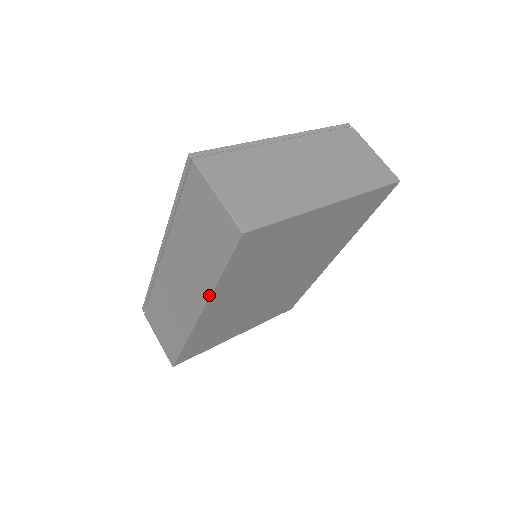
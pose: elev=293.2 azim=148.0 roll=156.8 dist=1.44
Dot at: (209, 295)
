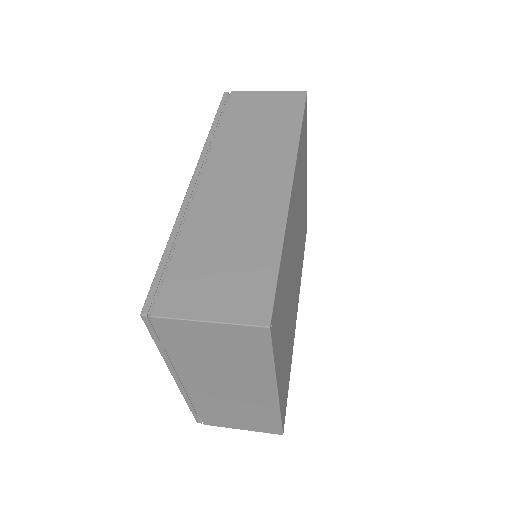
Dot at: (296, 150)
